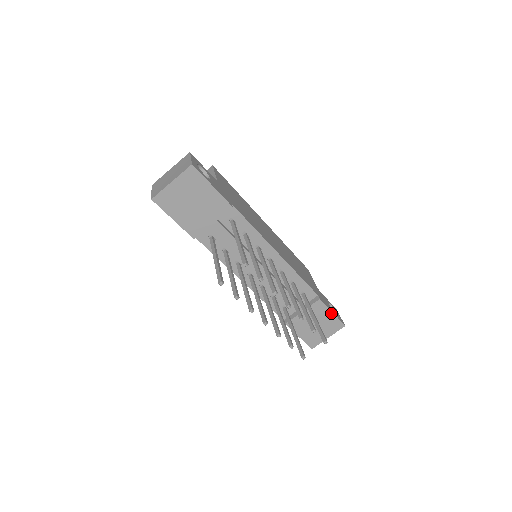
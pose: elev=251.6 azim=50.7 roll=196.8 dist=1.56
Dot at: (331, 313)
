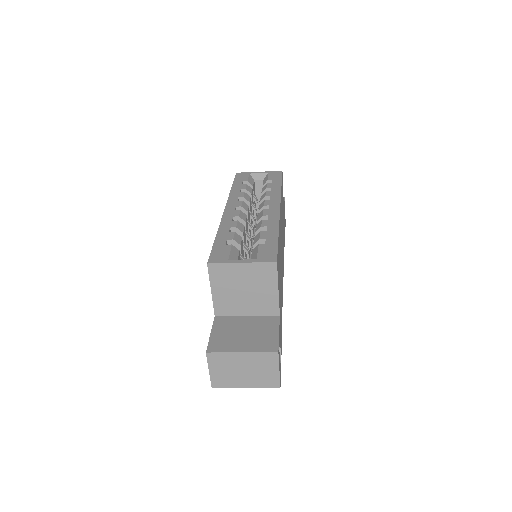
Dot at: occluded
